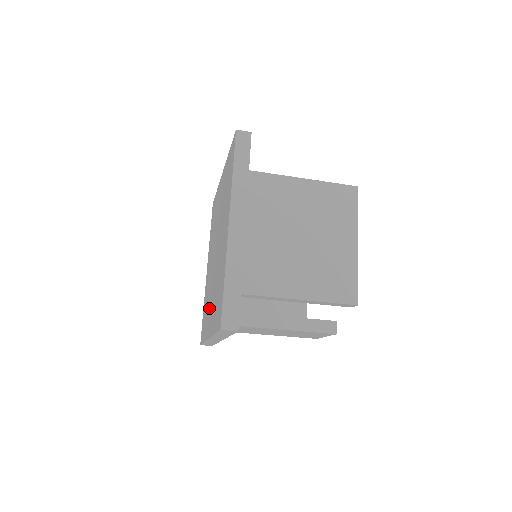
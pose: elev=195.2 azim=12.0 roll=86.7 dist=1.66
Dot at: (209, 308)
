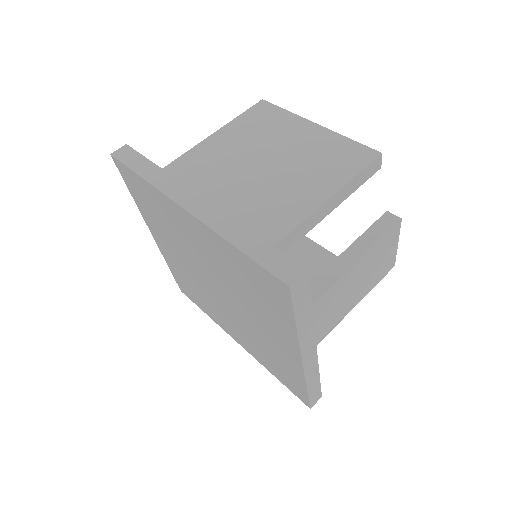
Dot at: (270, 344)
